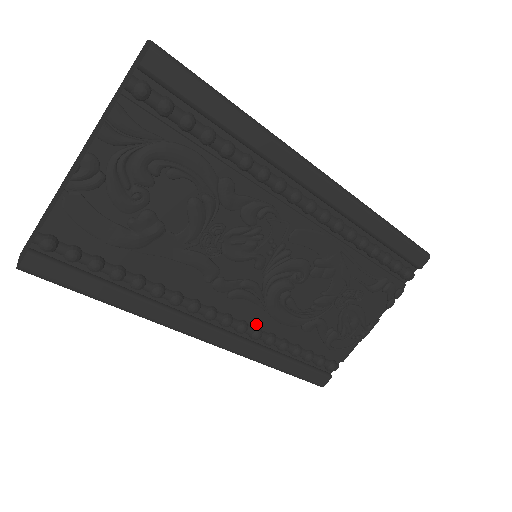
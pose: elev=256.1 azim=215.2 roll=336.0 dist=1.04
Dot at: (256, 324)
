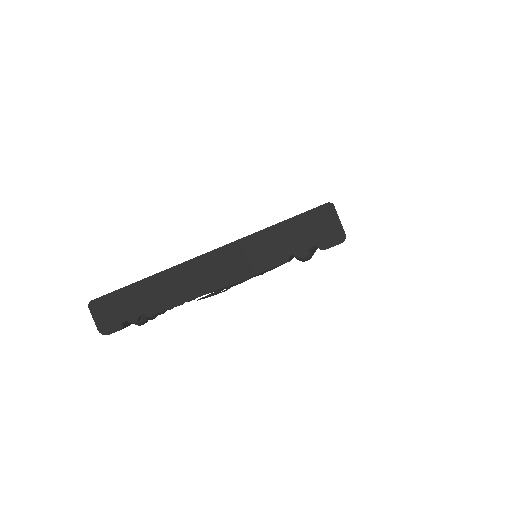
Dot at: occluded
